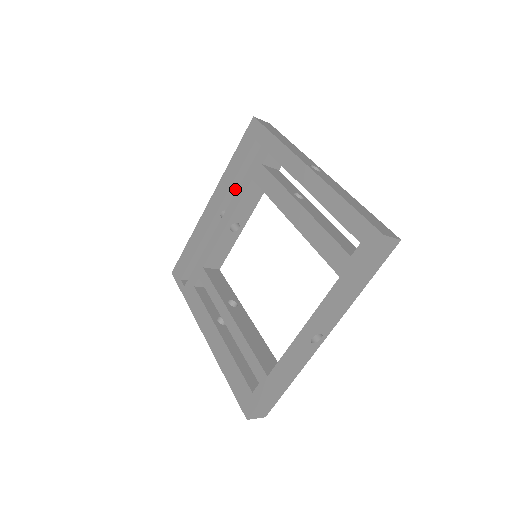
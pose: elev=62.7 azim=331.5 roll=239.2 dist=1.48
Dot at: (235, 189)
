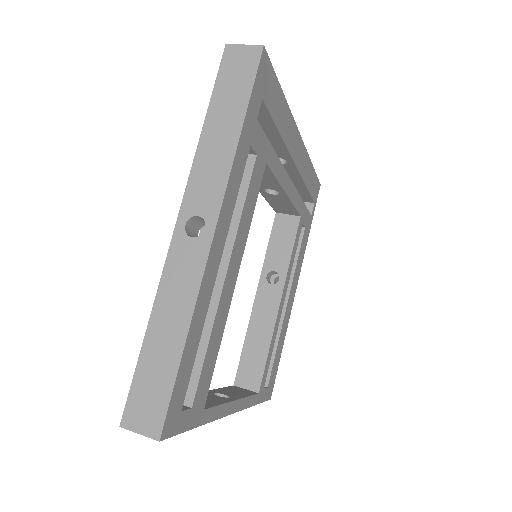
Dot at: occluded
